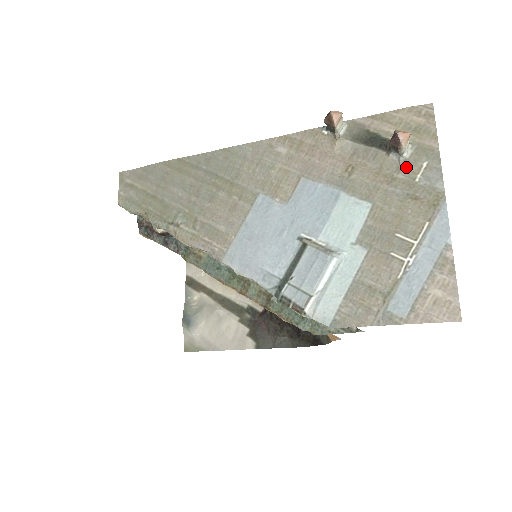
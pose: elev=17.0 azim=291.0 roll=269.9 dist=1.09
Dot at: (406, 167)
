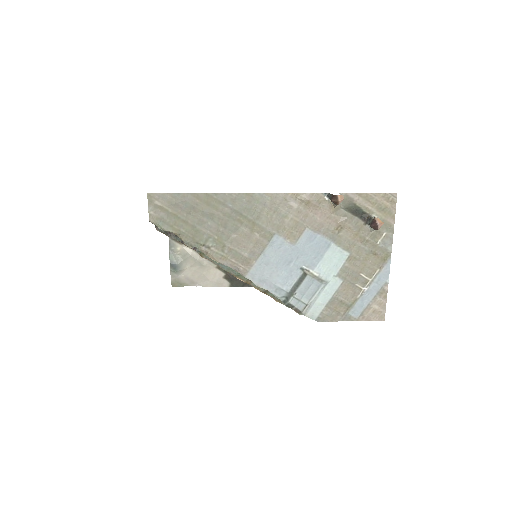
Dot at: (374, 234)
